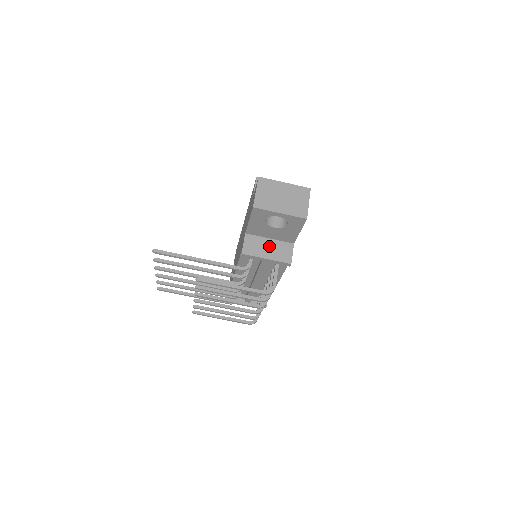
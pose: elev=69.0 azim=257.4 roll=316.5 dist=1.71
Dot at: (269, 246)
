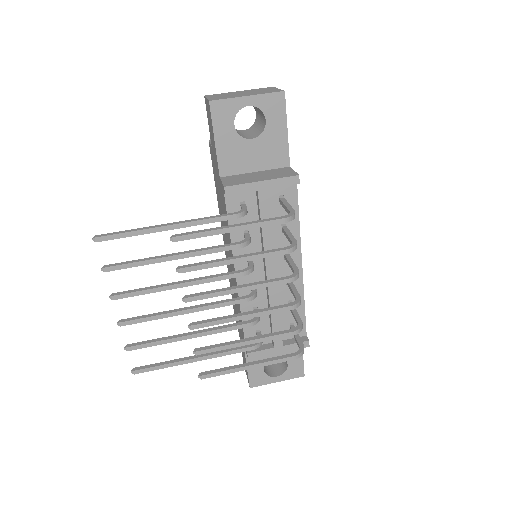
Dot at: (258, 175)
